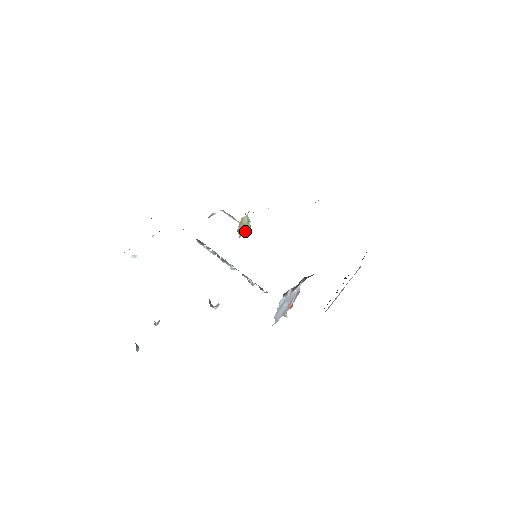
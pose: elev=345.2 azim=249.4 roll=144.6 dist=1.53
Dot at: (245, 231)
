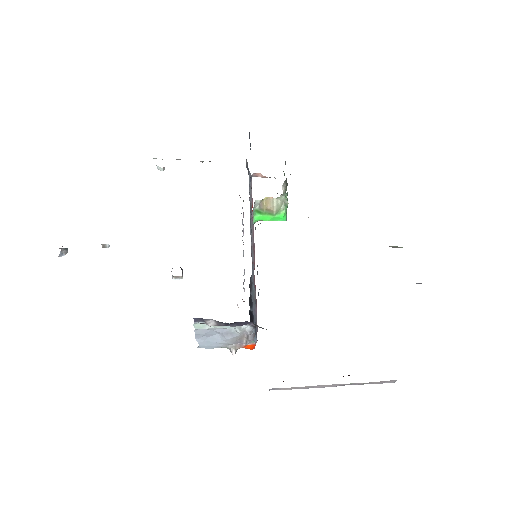
Dot at: (271, 218)
